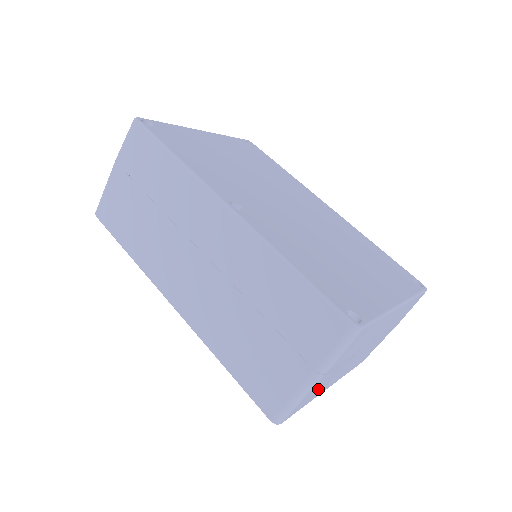
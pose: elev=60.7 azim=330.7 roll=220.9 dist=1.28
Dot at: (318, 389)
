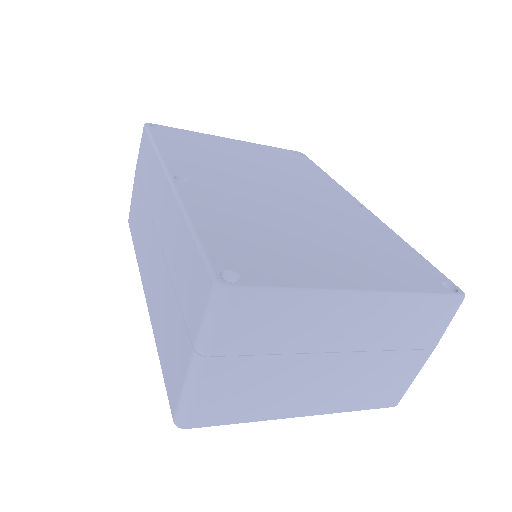
Dot at: (243, 395)
